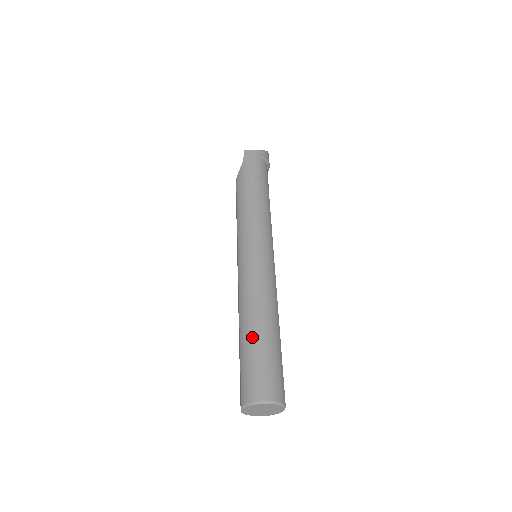
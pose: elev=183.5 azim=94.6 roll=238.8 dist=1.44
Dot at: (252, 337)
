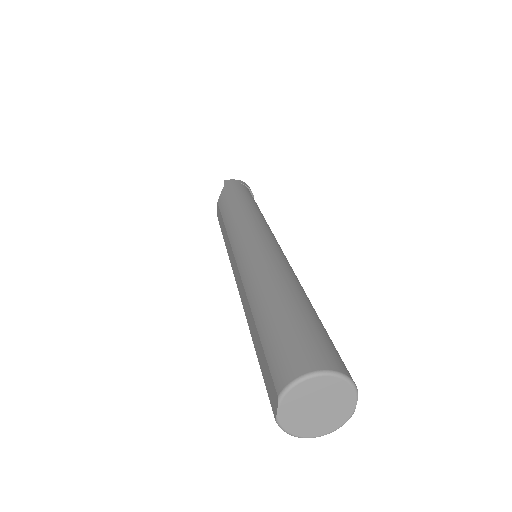
Dot at: (275, 304)
